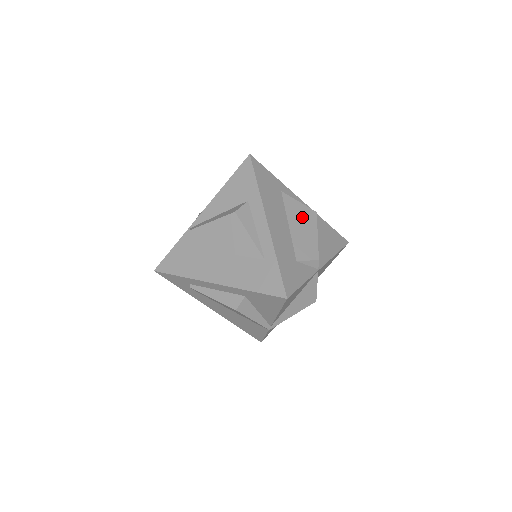
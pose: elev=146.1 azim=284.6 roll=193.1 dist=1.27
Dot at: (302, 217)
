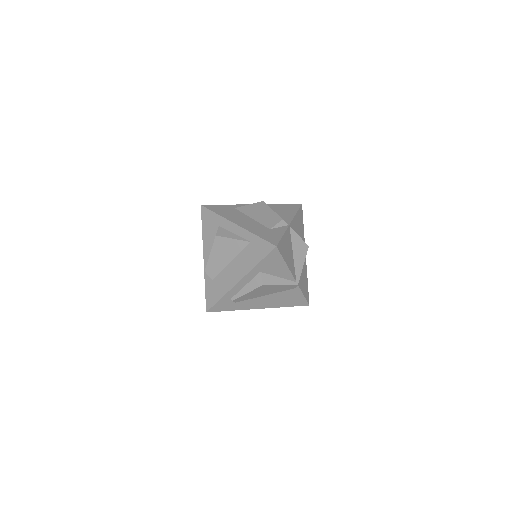
Dot at: (256, 209)
